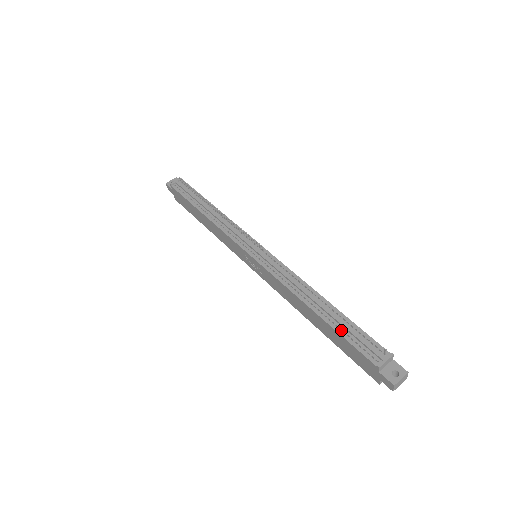
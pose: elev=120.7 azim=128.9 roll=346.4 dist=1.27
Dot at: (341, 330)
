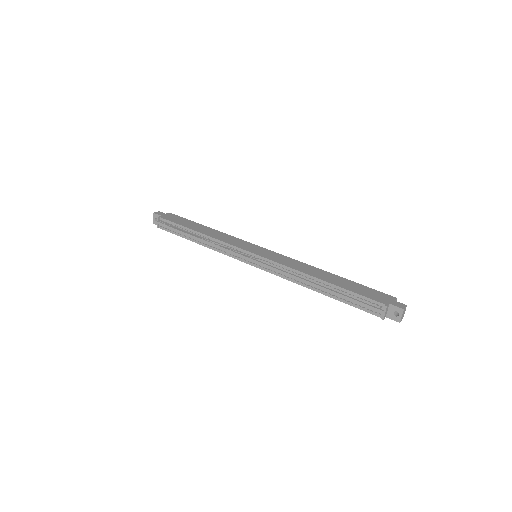
Dot at: (345, 301)
